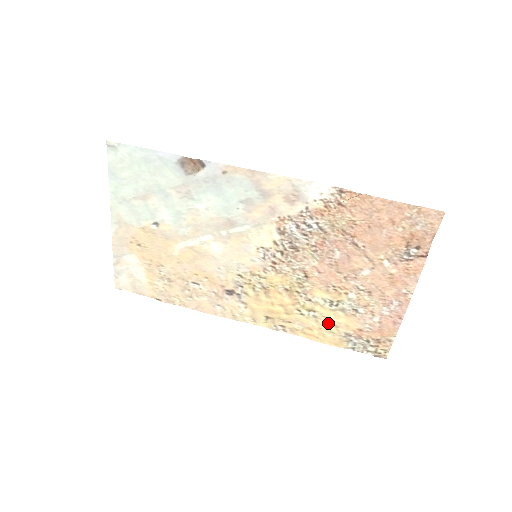
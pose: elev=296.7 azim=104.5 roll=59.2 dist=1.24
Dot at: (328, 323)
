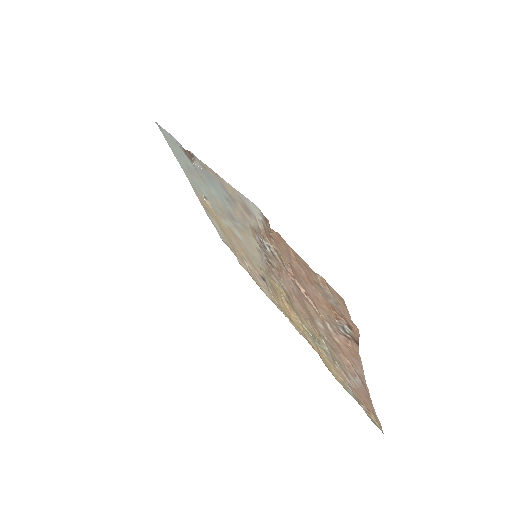
Dot at: occluded
